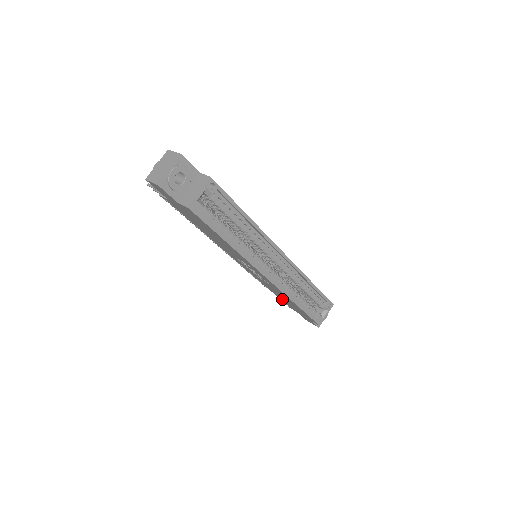
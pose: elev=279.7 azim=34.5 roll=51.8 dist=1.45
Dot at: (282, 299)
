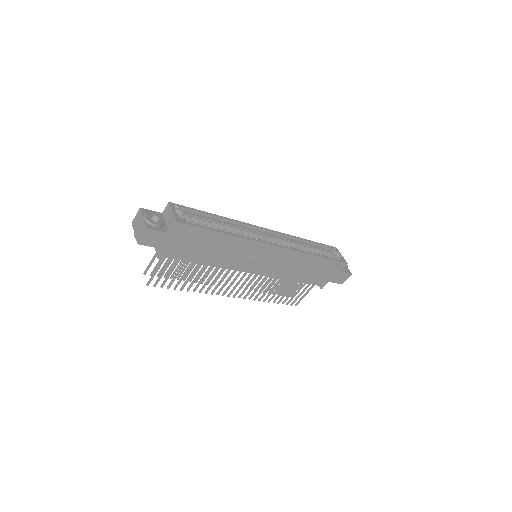
Dot at: (308, 278)
